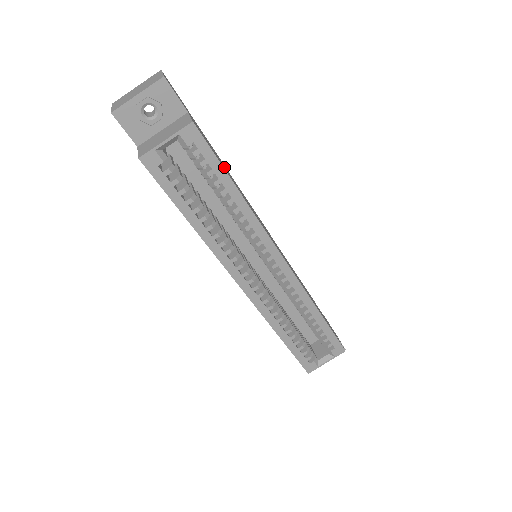
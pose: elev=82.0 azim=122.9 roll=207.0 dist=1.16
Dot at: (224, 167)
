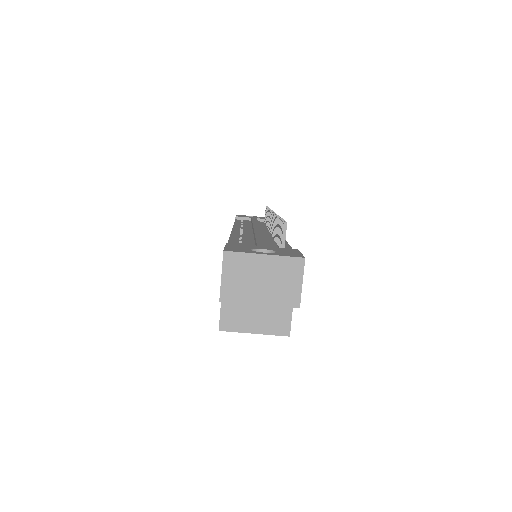
Dot at: occluded
